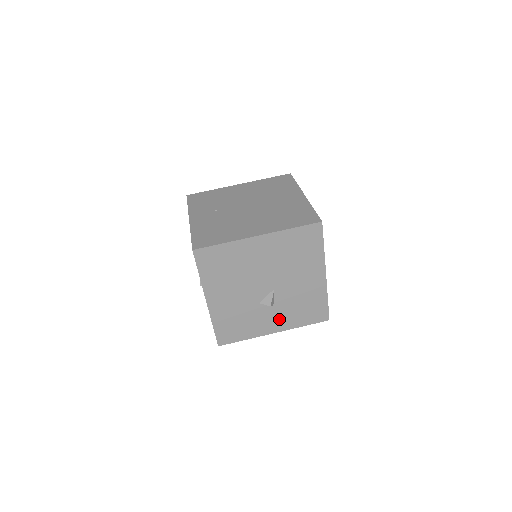
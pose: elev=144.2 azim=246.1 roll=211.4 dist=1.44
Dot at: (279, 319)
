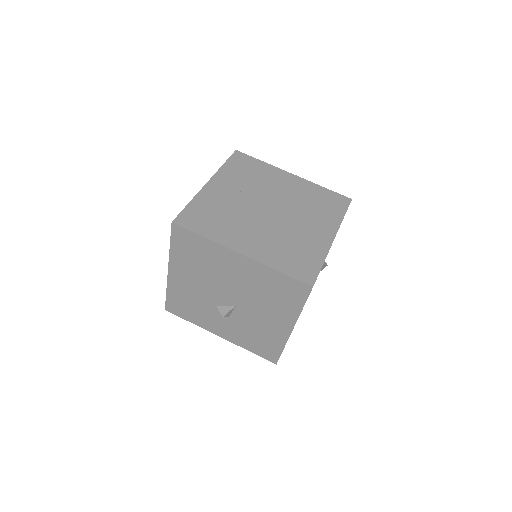
Dot at: (229, 330)
